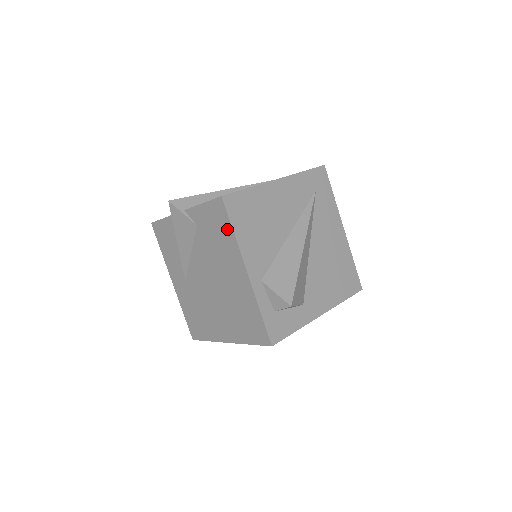
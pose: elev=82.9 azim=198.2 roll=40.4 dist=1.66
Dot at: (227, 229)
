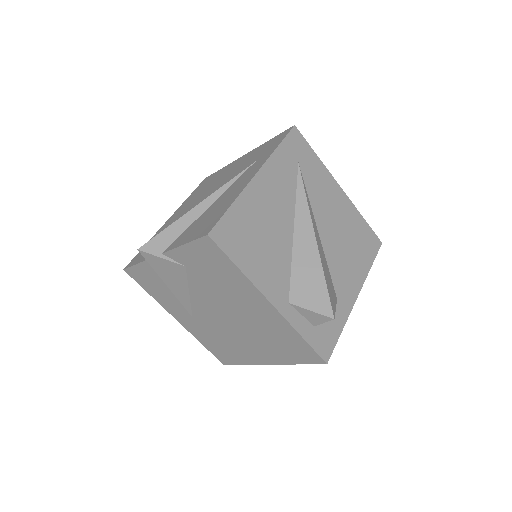
Dot at: (228, 266)
